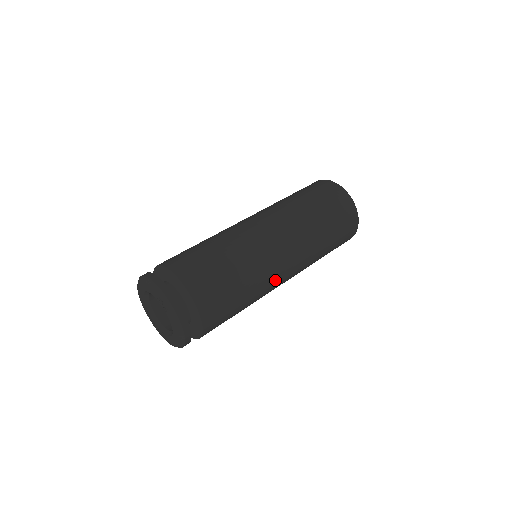
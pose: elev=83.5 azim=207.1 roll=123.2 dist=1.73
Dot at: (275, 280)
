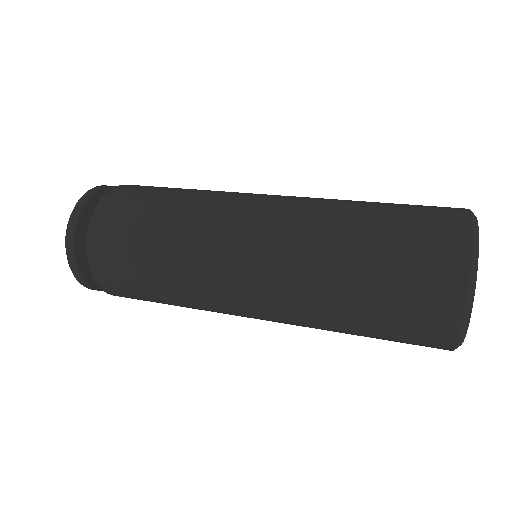
Dot at: (219, 252)
